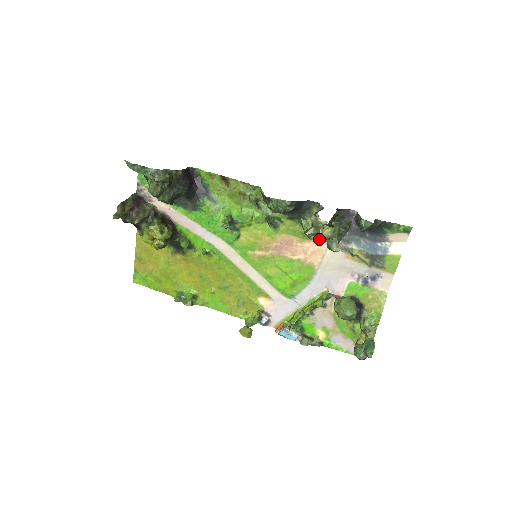
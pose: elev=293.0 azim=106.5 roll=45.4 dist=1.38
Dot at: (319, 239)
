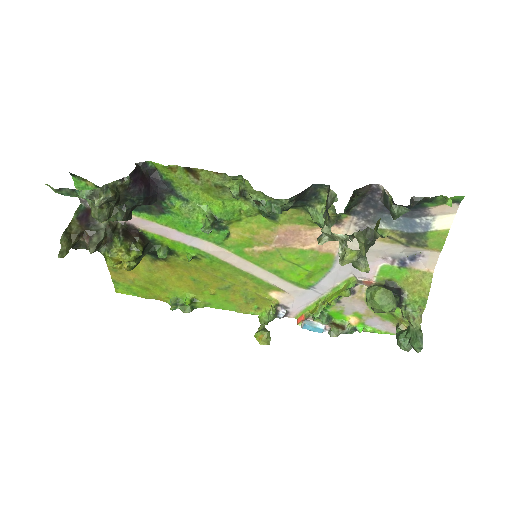
Dot at: occluded
